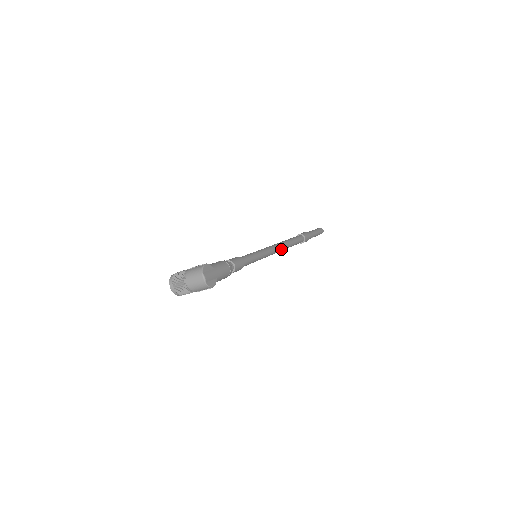
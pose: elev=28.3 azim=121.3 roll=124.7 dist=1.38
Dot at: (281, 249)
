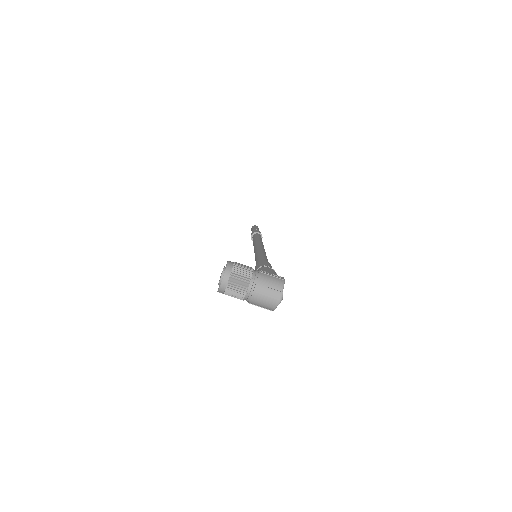
Dot at: occluded
